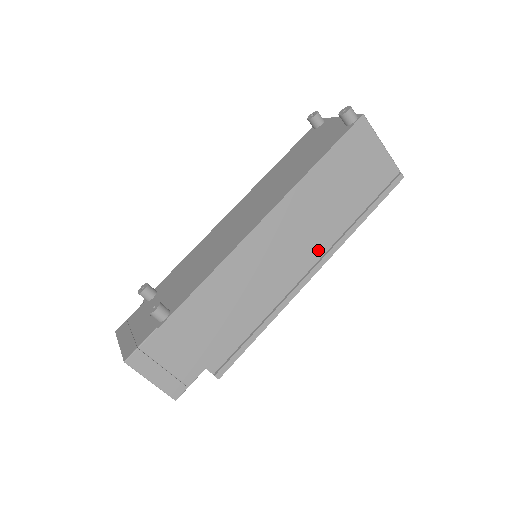
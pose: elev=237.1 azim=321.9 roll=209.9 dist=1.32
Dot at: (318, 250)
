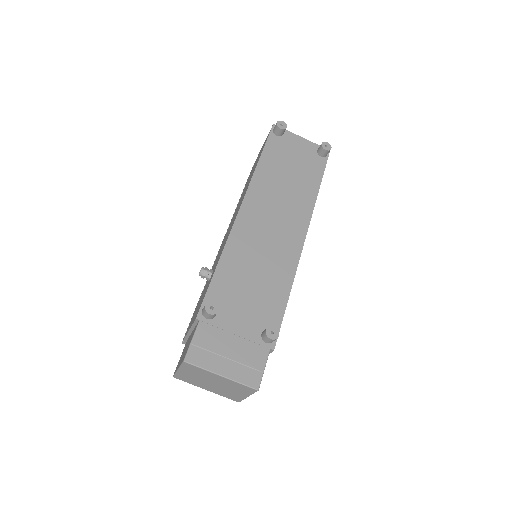
Dot at: occluded
